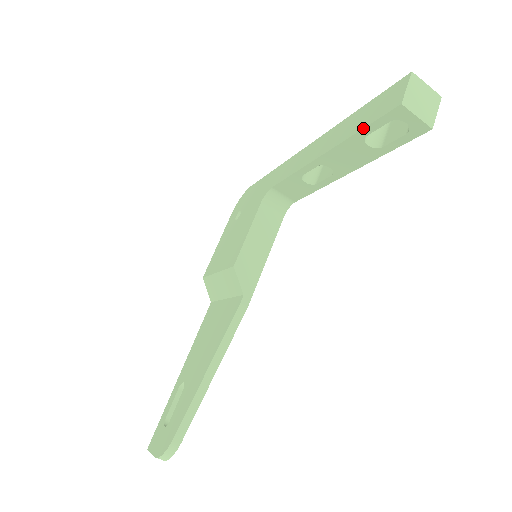
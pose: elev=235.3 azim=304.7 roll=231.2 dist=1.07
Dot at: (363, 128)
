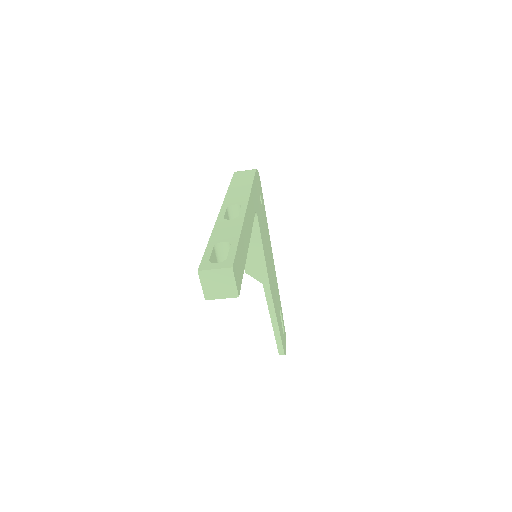
Dot at: occluded
